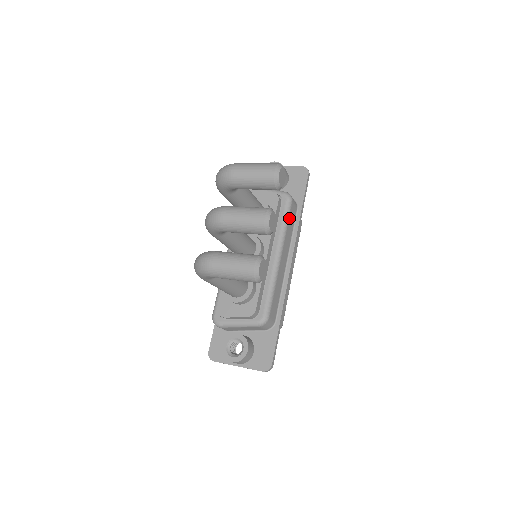
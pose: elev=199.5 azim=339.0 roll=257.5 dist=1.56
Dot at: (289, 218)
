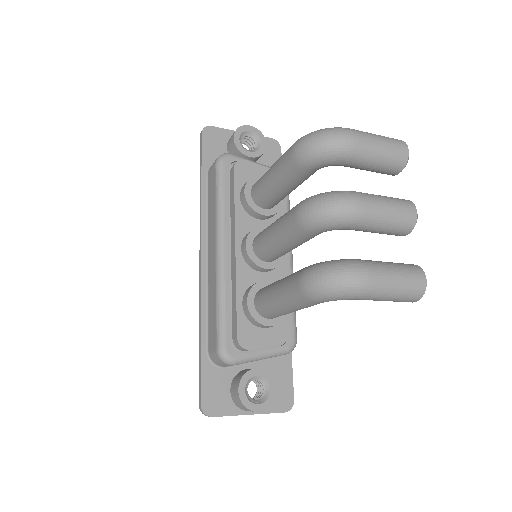
Dot at: occluded
